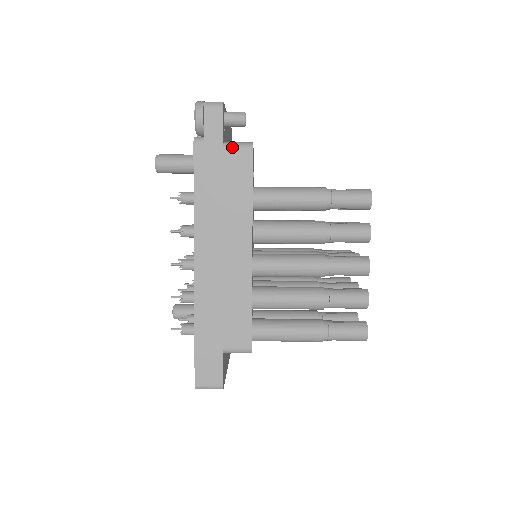
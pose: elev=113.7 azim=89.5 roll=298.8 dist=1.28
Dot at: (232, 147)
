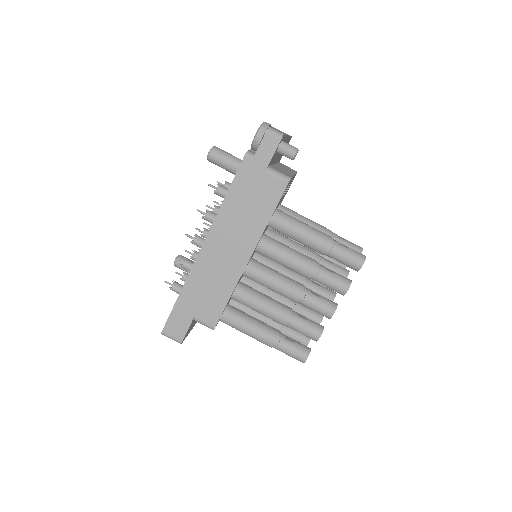
Dot at: (273, 174)
